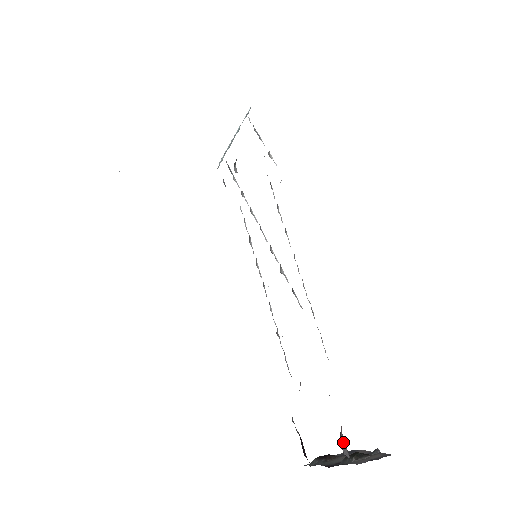
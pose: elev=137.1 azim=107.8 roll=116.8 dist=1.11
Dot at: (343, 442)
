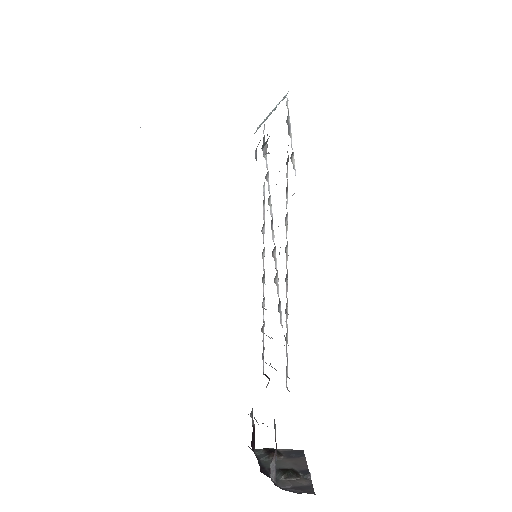
Dot at: (273, 466)
